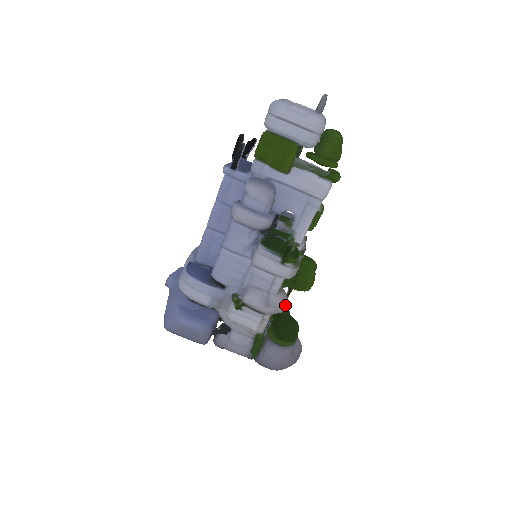
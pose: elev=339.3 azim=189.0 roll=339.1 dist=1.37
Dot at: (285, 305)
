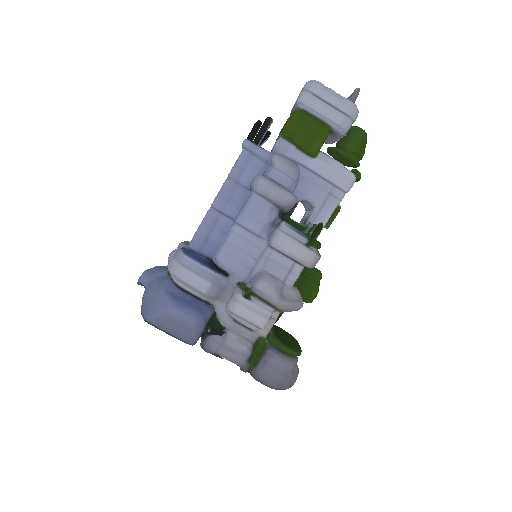
Dot at: (300, 301)
